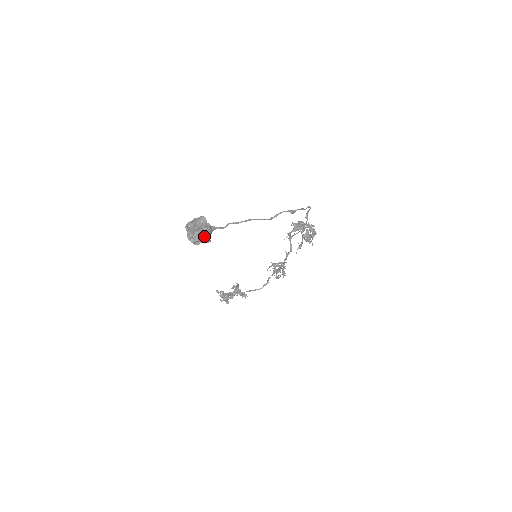
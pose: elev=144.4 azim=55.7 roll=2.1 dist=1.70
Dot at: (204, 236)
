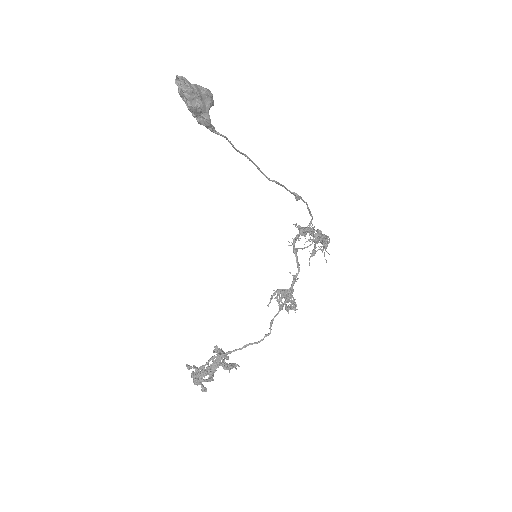
Dot at: (205, 92)
